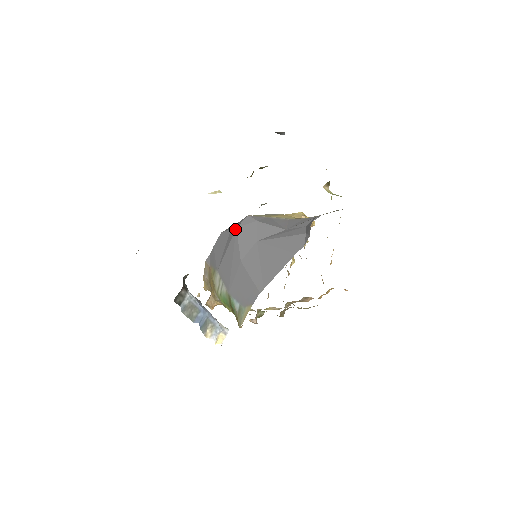
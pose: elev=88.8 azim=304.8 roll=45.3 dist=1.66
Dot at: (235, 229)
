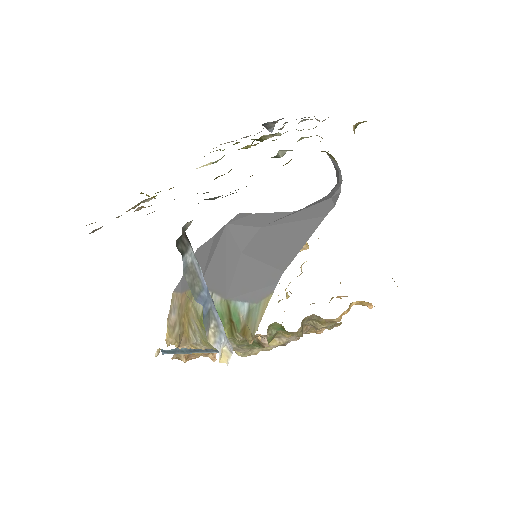
Dot at: (224, 226)
